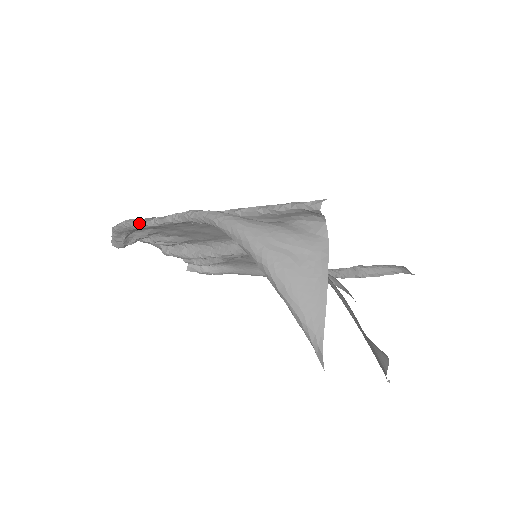
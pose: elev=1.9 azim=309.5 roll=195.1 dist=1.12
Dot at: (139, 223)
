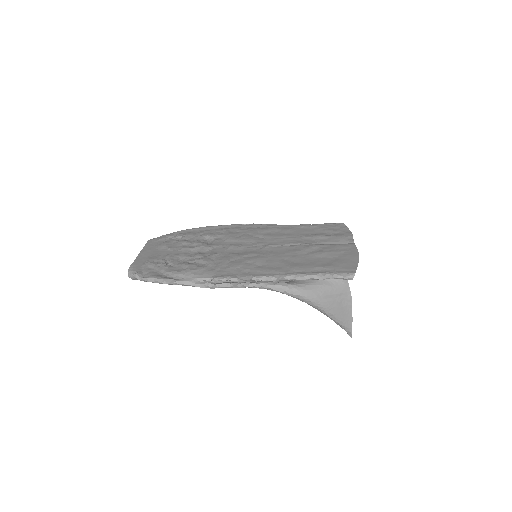
Dot at: (197, 286)
